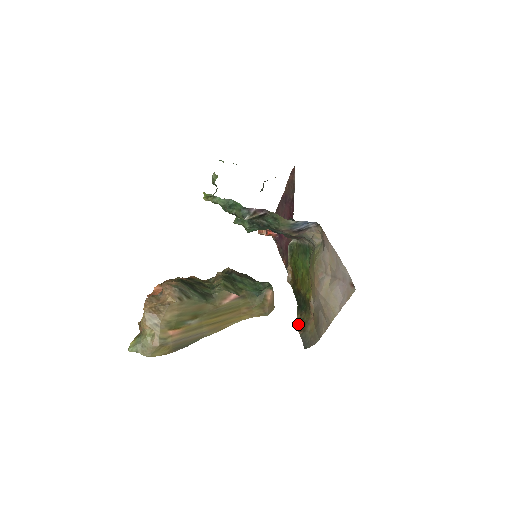
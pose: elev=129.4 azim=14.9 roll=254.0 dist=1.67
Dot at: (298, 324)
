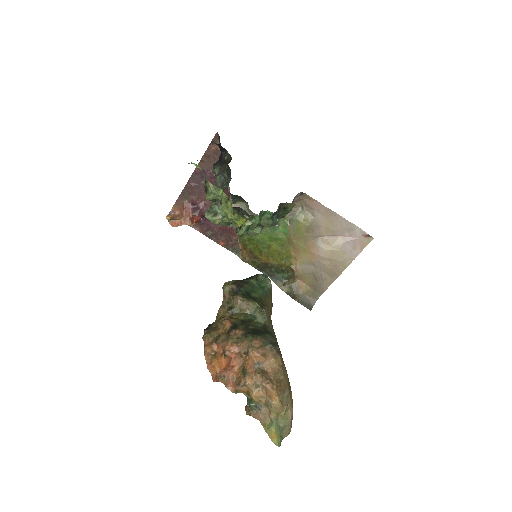
Dot at: (288, 294)
